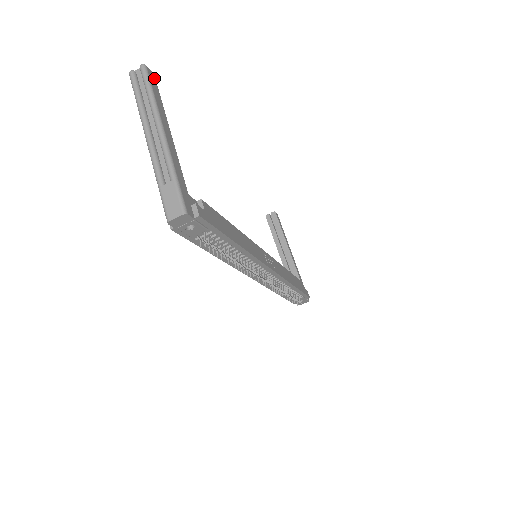
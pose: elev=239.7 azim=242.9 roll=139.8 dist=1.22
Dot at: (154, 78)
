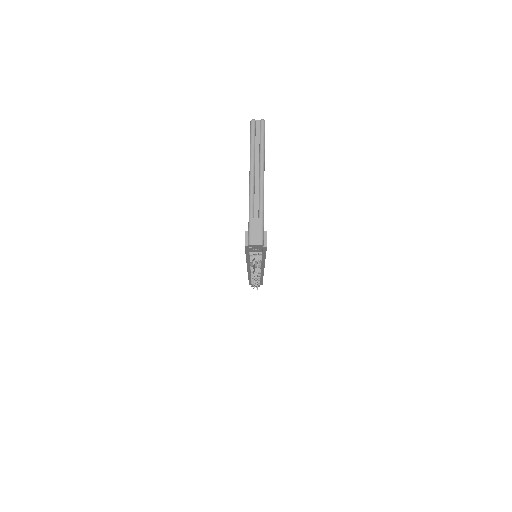
Dot at: occluded
